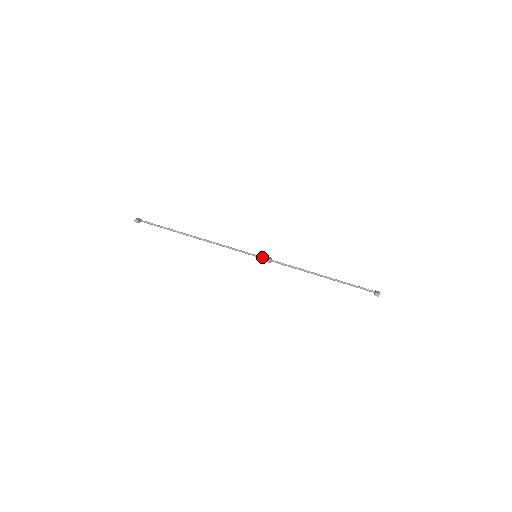
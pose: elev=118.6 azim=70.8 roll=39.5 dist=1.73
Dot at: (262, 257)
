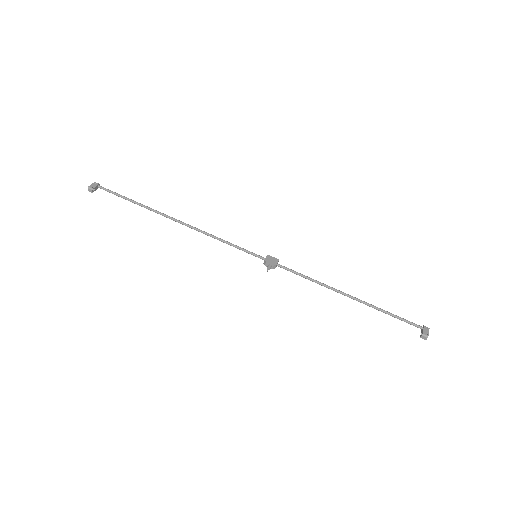
Dot at: (264, 260)
